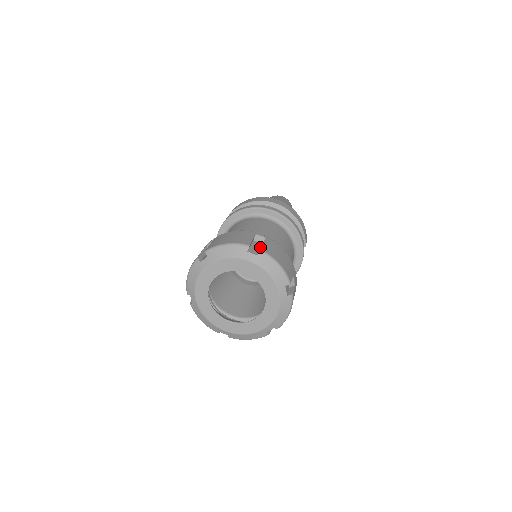
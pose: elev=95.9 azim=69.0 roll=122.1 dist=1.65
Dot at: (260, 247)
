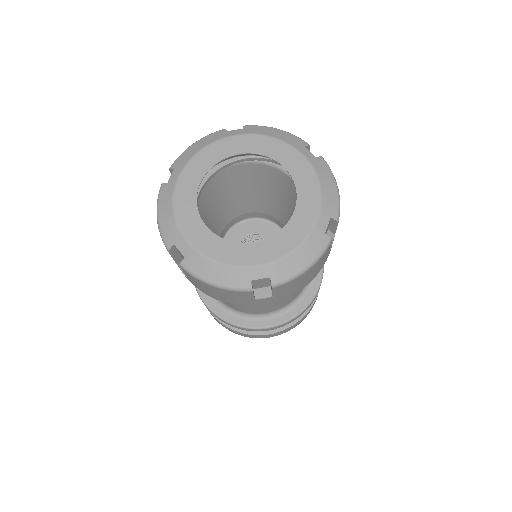
Dot at: occluded
